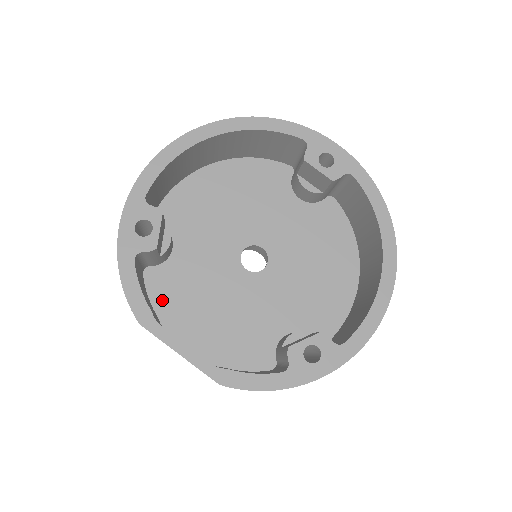
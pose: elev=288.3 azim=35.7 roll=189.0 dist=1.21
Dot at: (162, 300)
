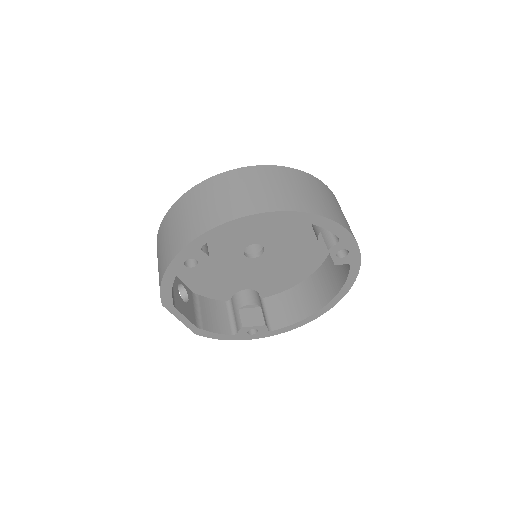
Dot at: occluded
